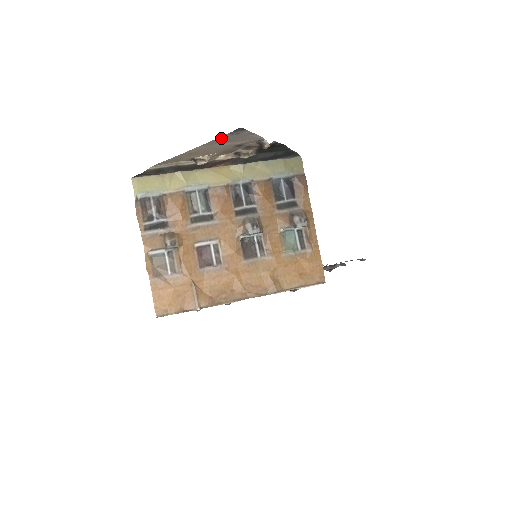
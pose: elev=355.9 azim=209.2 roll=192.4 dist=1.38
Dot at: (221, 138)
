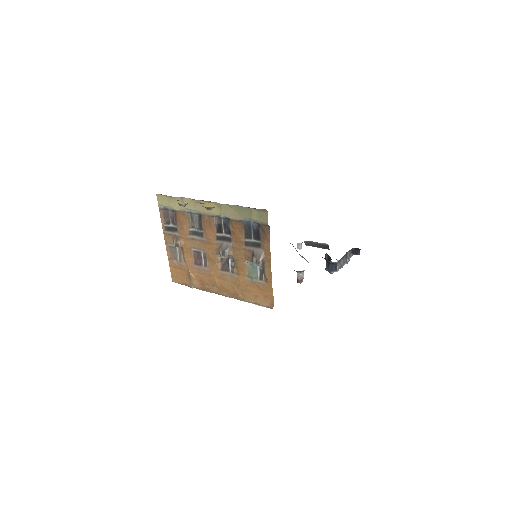
Dot at: occluded
